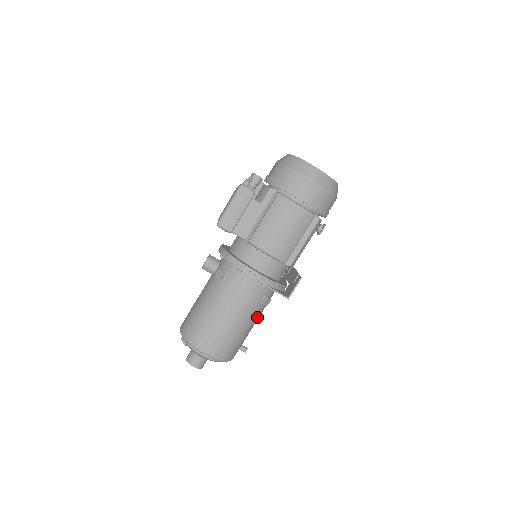
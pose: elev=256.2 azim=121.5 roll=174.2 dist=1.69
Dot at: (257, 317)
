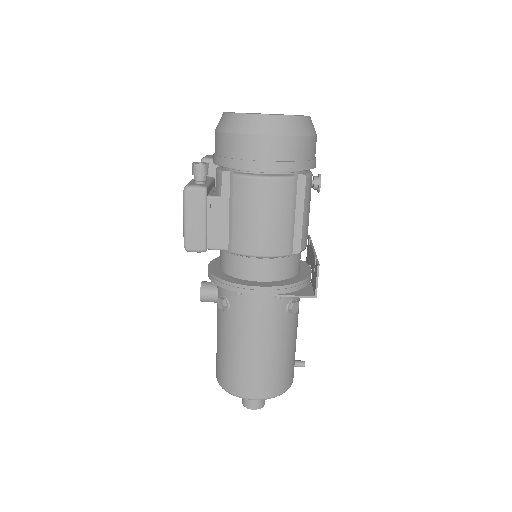
Dot at: (294, 328)
